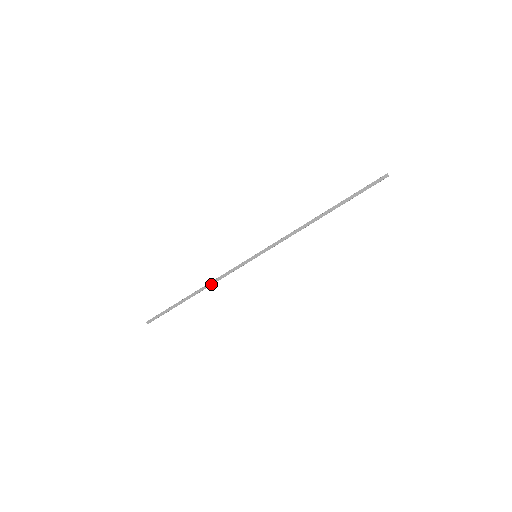
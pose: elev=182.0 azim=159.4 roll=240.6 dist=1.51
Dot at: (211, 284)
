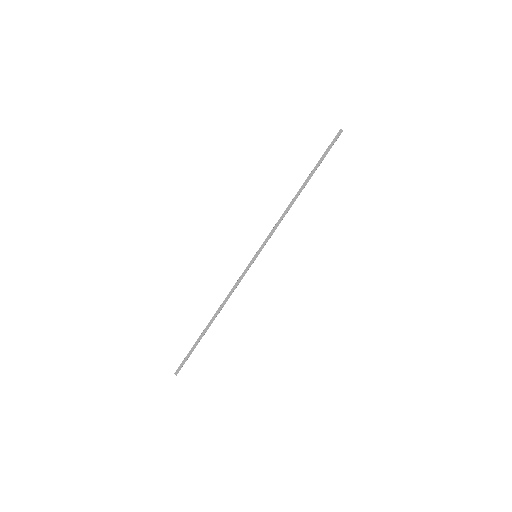
Dot at: (224, 303)
